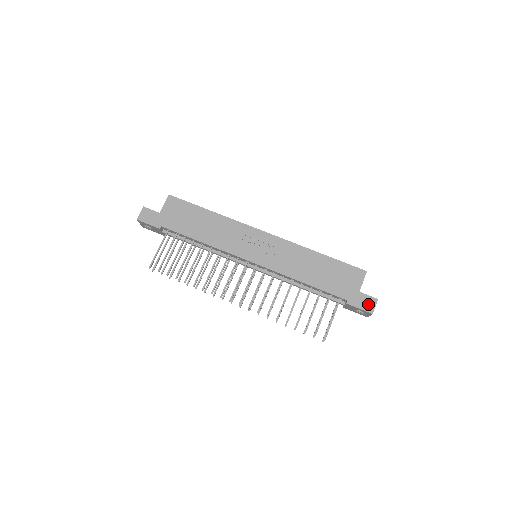
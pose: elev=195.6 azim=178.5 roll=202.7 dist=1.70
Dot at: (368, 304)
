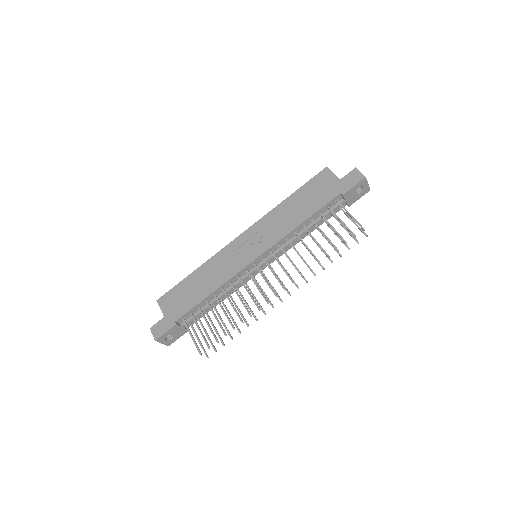
Dot at: (355, 177)
